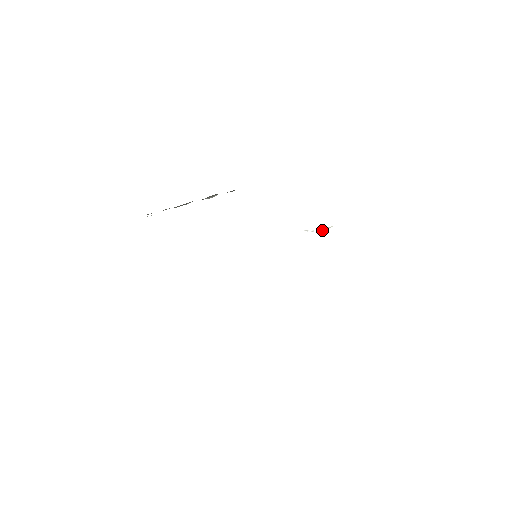
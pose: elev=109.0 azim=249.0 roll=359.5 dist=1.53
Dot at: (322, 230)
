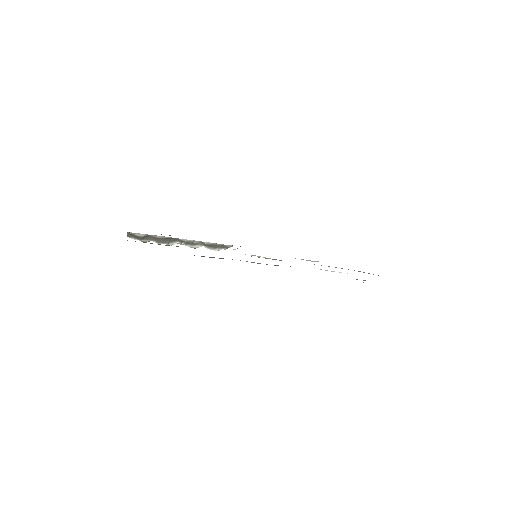
Dot at: (314, 261)
